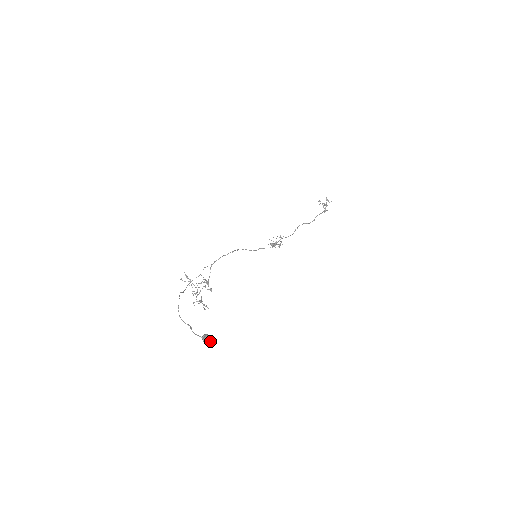
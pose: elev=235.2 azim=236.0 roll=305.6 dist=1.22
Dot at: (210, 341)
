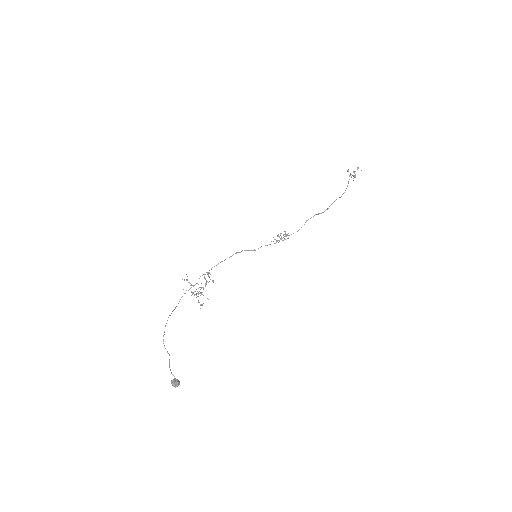
Dot at: (177, 386)
